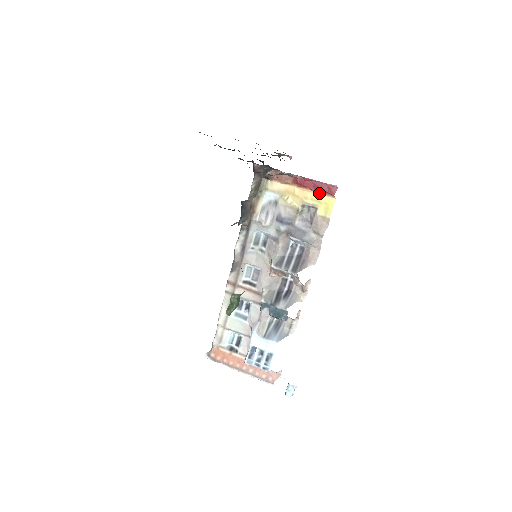
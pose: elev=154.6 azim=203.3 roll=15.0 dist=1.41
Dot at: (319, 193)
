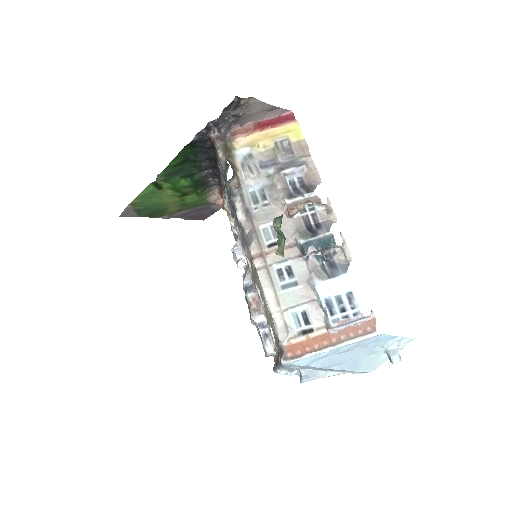
Dot at: (281, 126)
